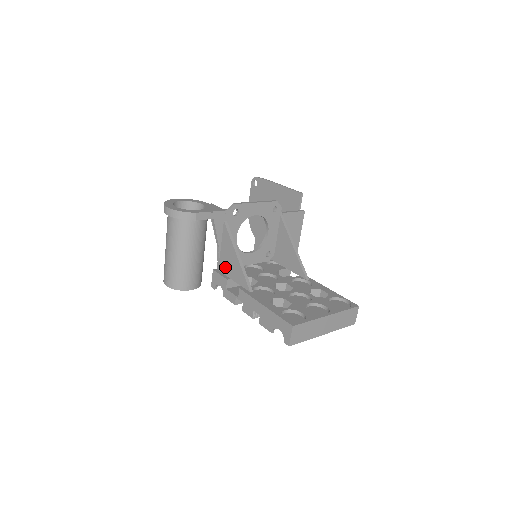
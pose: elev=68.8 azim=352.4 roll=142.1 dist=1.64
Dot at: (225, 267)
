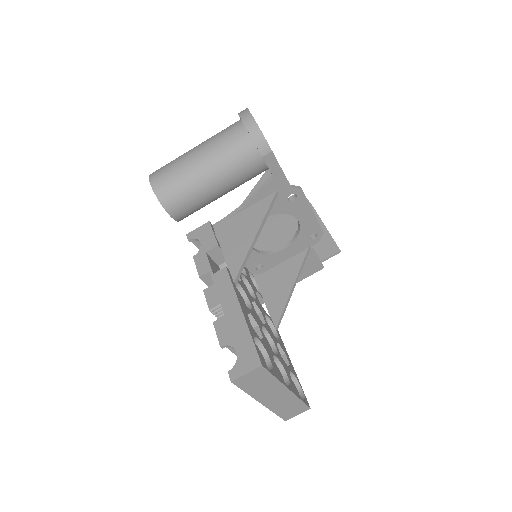
Dot at: (227, 232)
